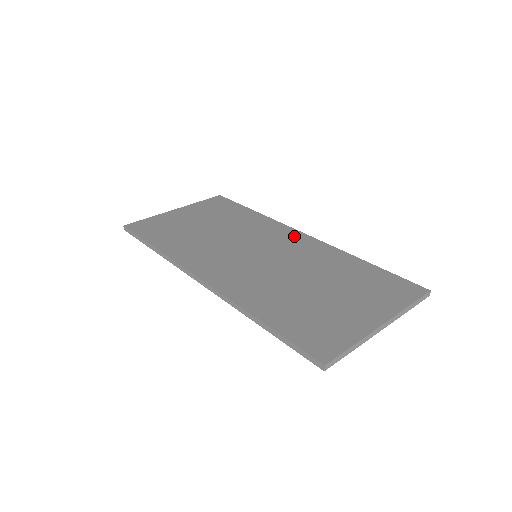
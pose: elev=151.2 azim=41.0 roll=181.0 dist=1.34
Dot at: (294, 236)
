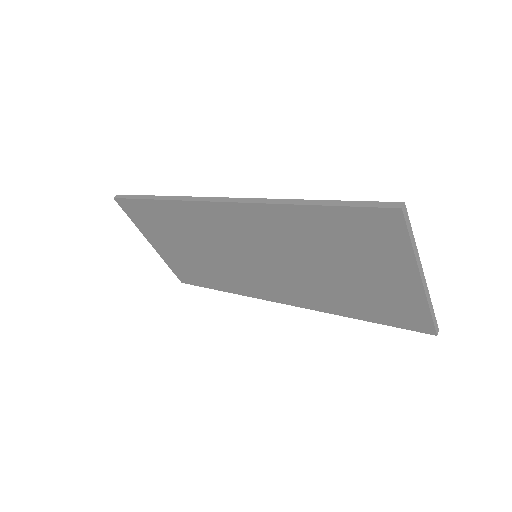
Dot at: occluded
